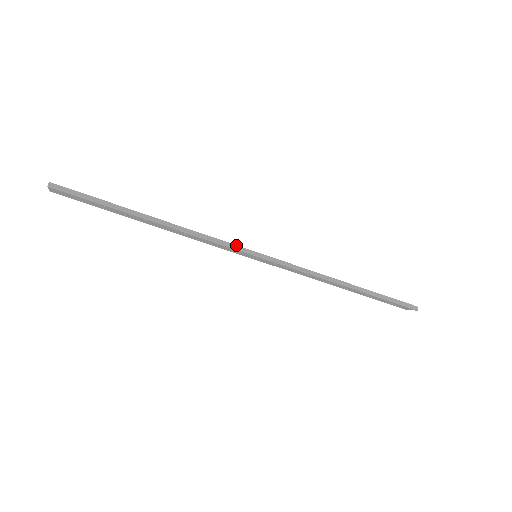
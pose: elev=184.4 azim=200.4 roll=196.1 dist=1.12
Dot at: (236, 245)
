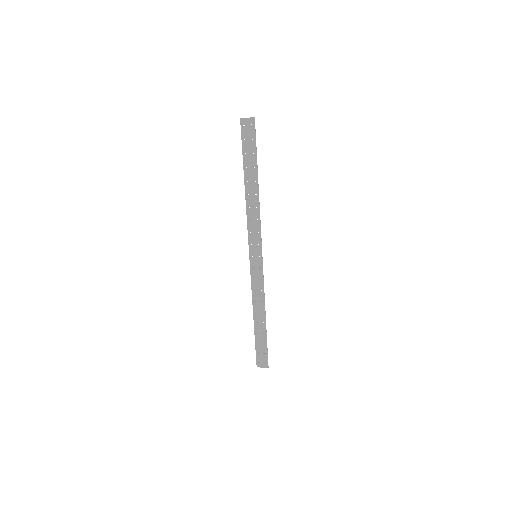
Dot at: (261, 239)
